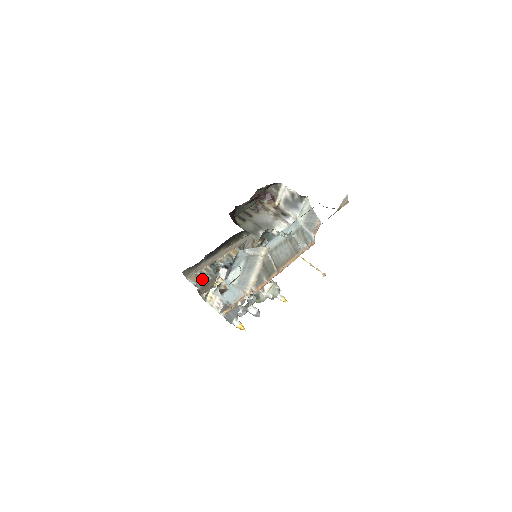
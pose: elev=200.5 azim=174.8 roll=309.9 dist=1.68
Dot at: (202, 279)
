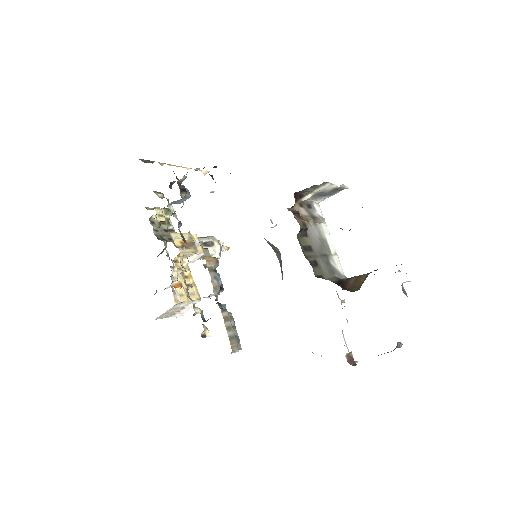
Dot at: (232, 334)
